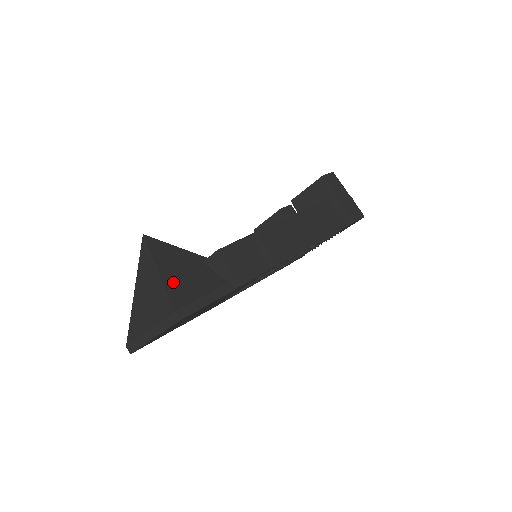
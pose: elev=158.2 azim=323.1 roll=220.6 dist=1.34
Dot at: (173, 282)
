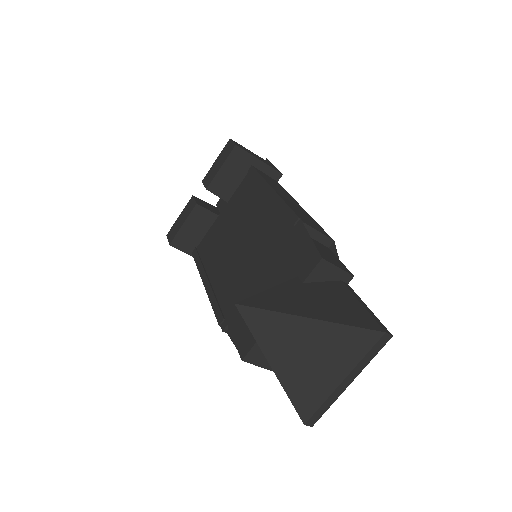
Dot at: (336, 316)
